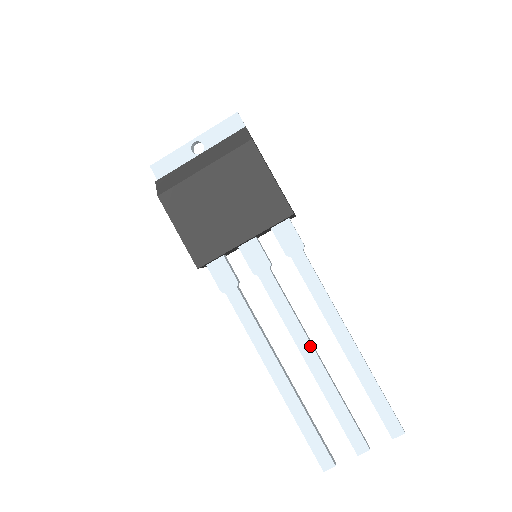
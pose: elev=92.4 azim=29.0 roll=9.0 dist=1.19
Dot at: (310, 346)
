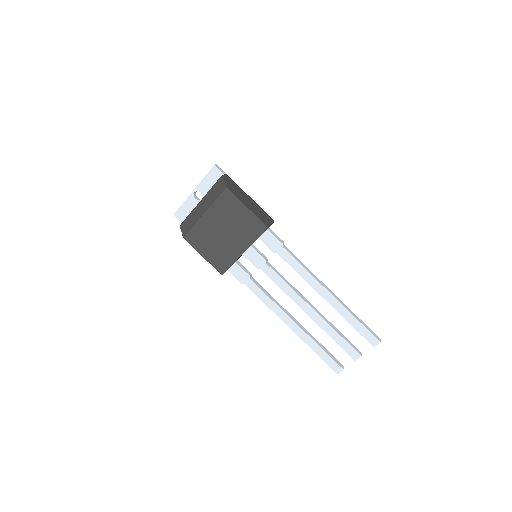
Dot at: (306, 304)
